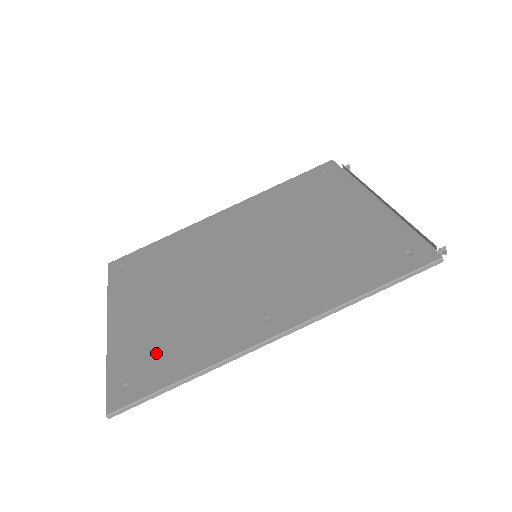
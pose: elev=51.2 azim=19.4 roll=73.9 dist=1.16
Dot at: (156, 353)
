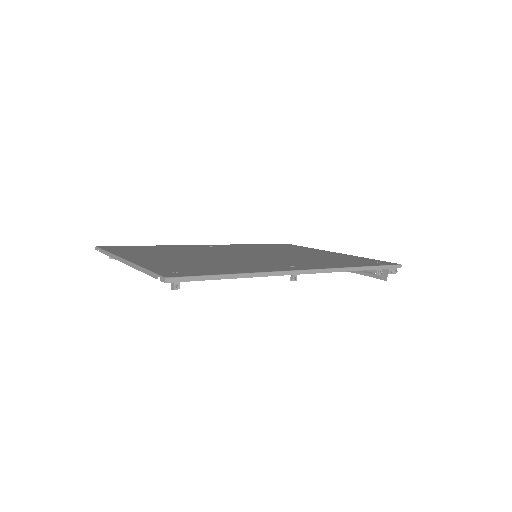
Dot at: (196, 267)
